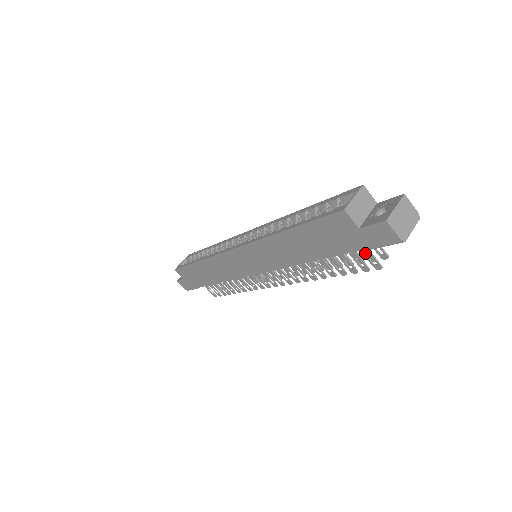
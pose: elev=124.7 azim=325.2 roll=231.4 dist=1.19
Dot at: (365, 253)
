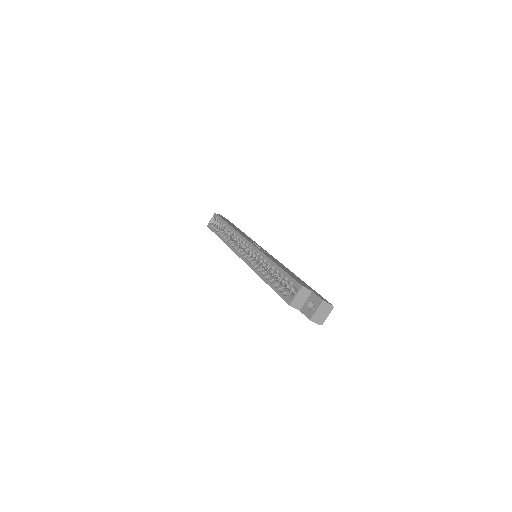
Dot at: occluded
